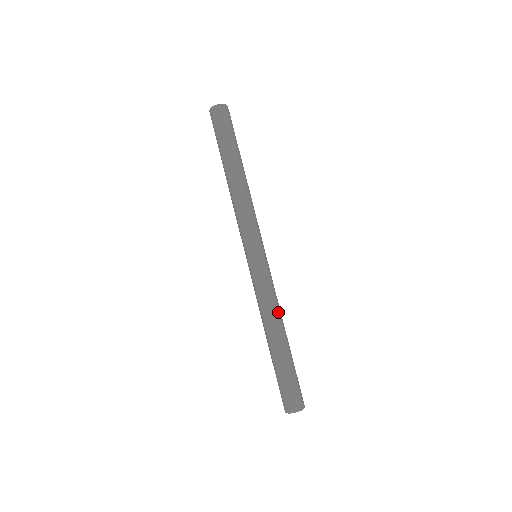
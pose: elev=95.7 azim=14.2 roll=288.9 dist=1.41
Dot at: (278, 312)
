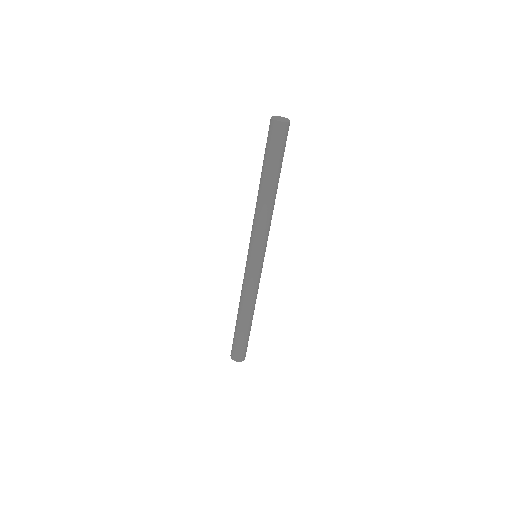
Dot at: (256, 298)
